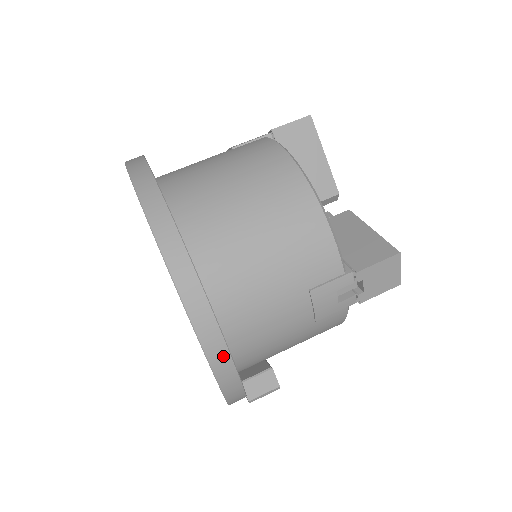
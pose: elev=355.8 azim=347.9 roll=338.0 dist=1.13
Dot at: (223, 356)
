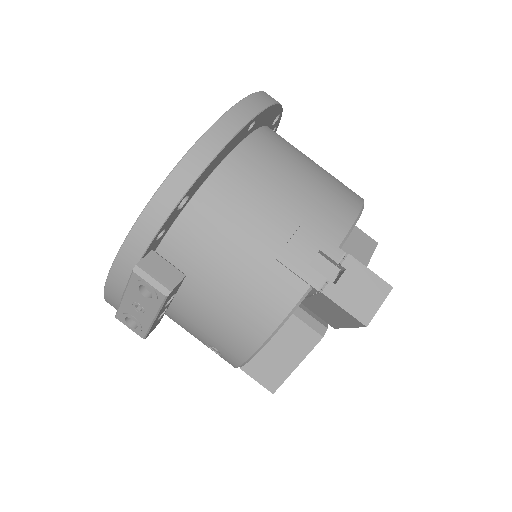
Dot at: (215, 145)
